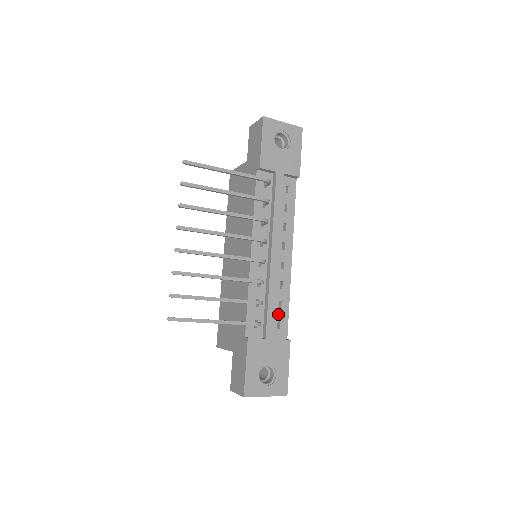
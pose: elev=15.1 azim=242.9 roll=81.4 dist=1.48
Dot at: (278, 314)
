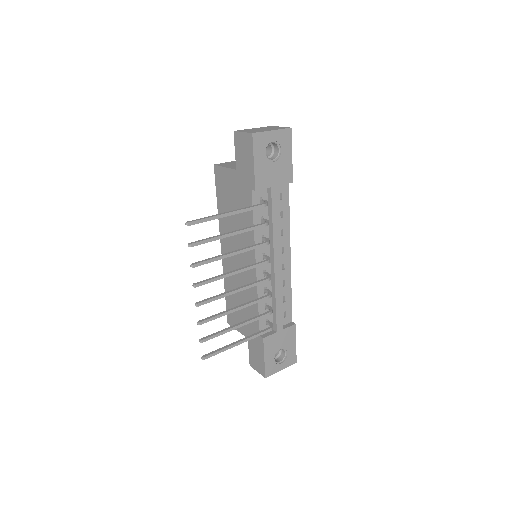
Dot at: (283, 307)
